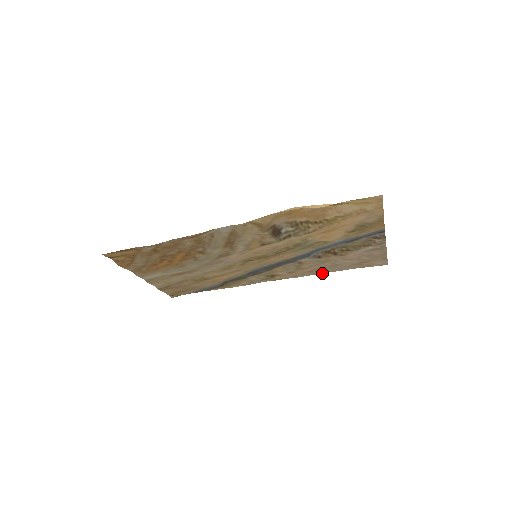
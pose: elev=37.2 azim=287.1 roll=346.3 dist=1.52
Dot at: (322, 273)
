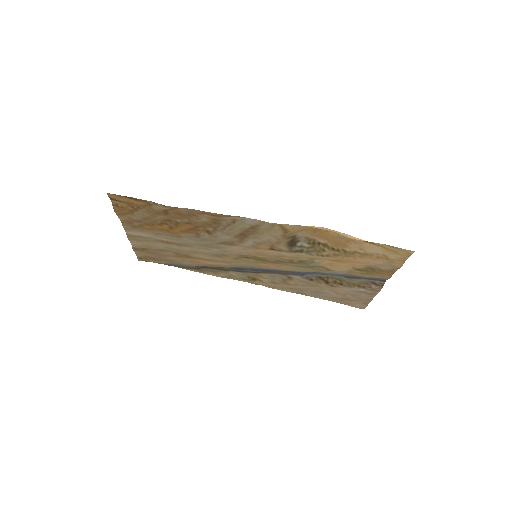
Dot at: (301, 294)
